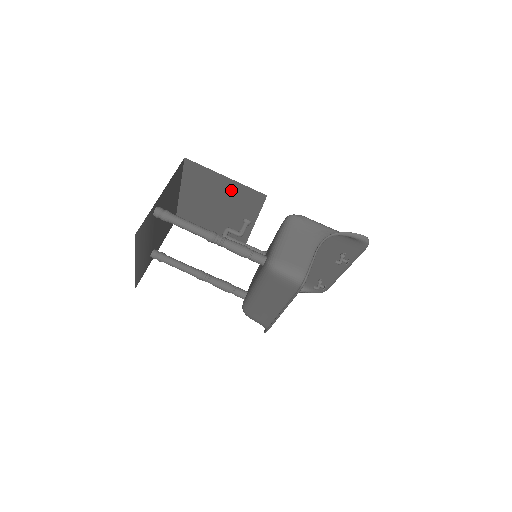
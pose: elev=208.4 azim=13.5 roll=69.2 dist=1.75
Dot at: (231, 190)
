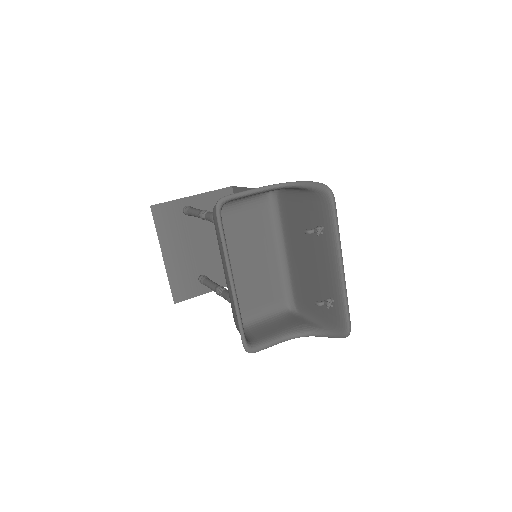
Dot at: occluded
